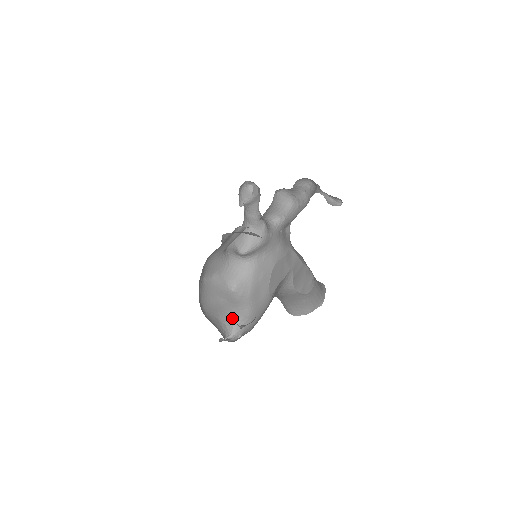
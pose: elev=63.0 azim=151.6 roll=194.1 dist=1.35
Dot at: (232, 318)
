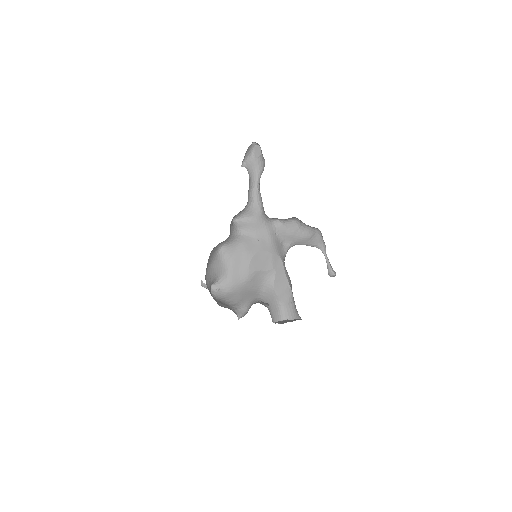
Dot at: (217, 276)
